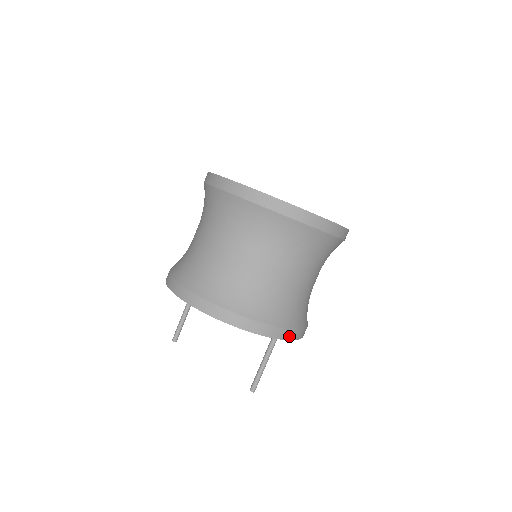
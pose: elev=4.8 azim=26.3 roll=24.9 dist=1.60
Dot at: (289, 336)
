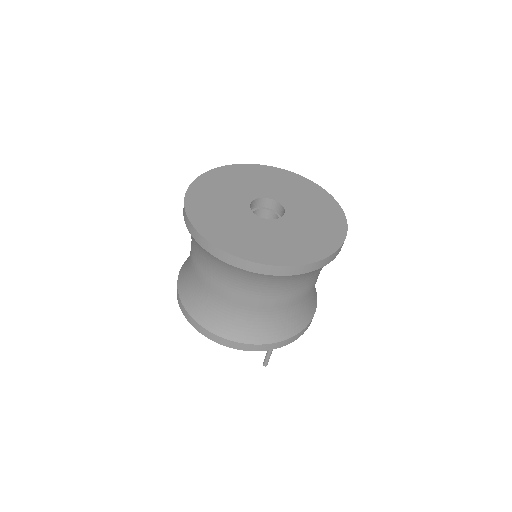
Dot at: (276, 346)
